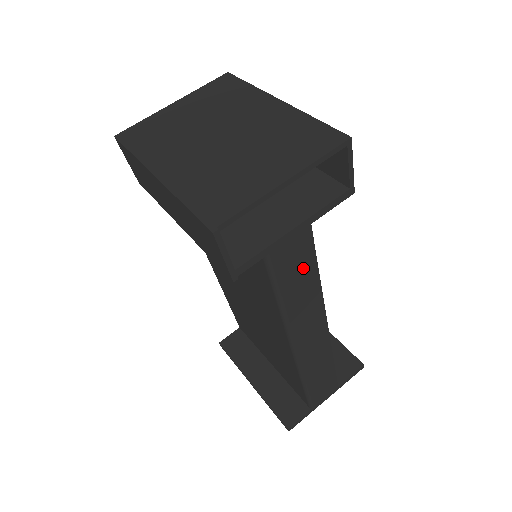
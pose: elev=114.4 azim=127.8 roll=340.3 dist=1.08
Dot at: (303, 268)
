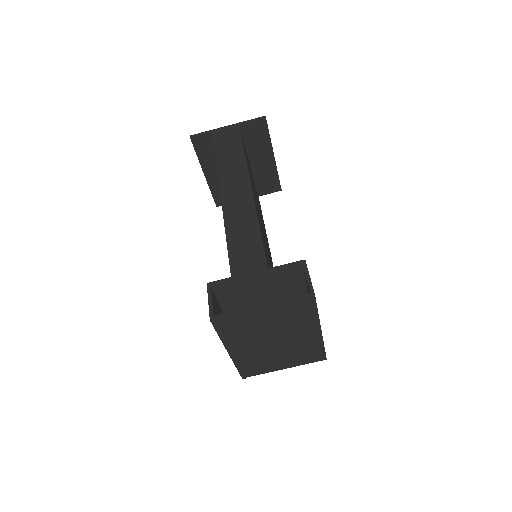
Dot at: occluded
